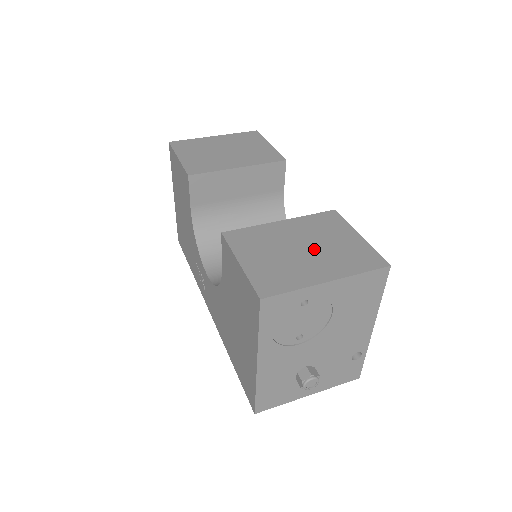
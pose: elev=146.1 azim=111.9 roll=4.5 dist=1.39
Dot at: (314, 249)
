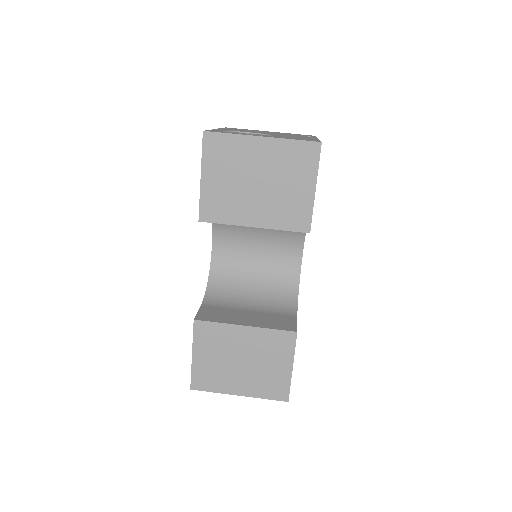
Dot at: (249, 366)
